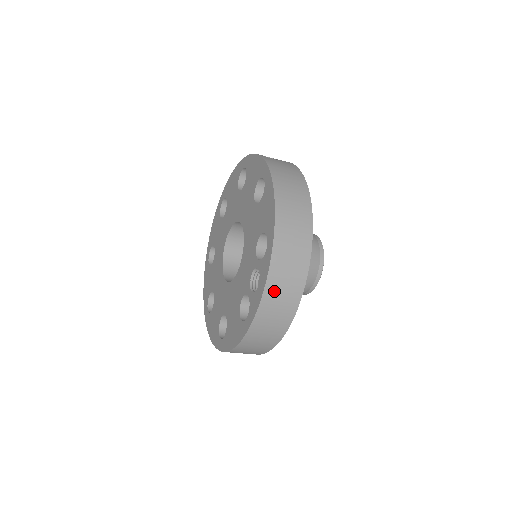
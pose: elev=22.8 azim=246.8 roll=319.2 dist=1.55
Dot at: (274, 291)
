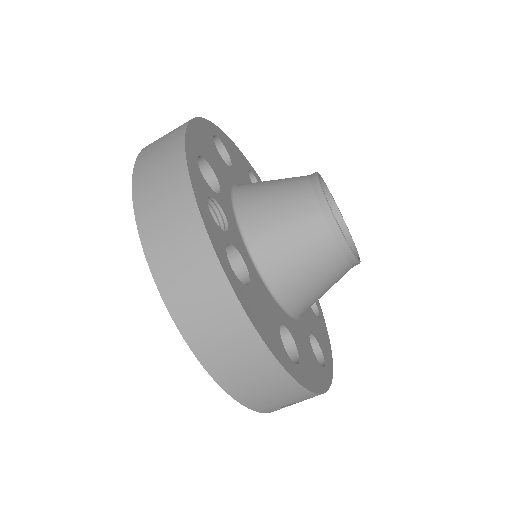
Dot at: (152, 219)
